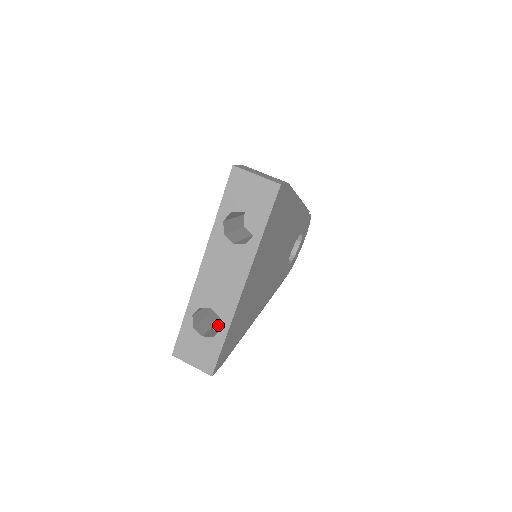
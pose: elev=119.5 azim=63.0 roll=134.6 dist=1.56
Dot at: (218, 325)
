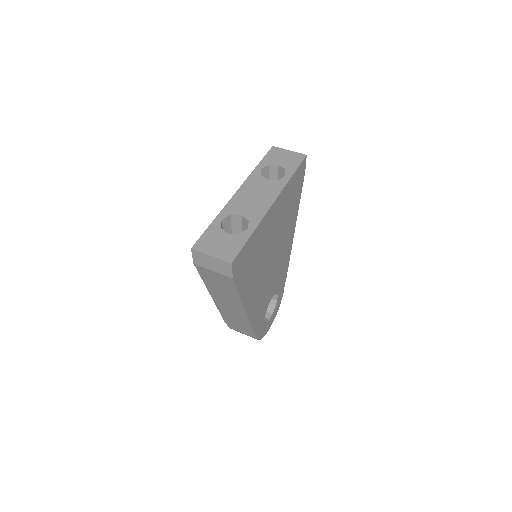
Dot at: occluded
